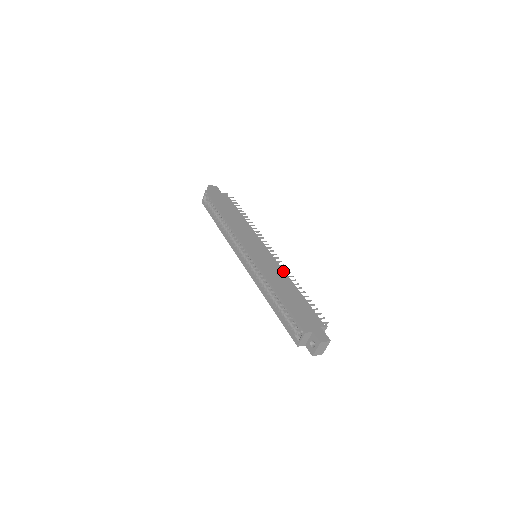
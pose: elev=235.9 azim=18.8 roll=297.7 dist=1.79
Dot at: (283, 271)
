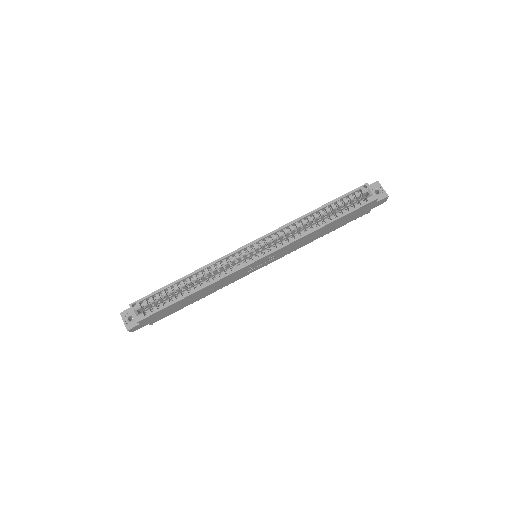
Dot at: occluded
